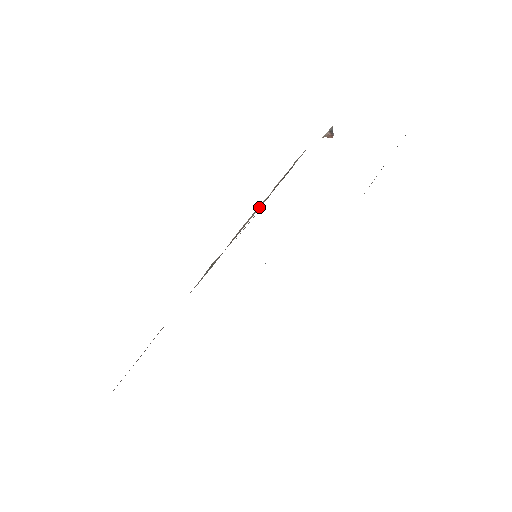
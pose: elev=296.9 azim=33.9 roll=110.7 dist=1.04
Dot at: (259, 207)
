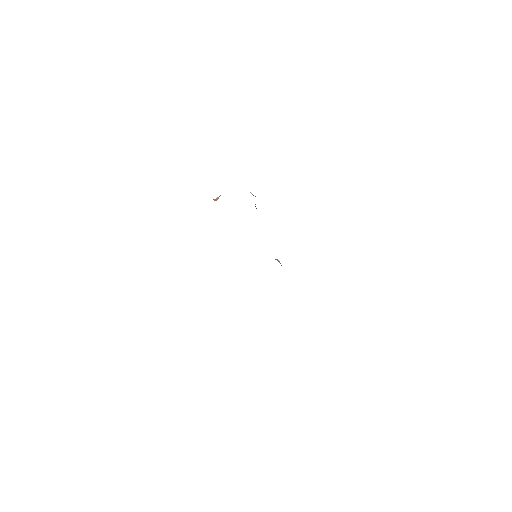
Dot at: occluded
